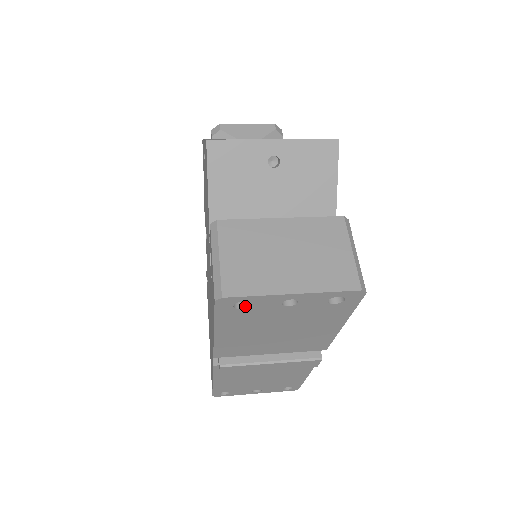
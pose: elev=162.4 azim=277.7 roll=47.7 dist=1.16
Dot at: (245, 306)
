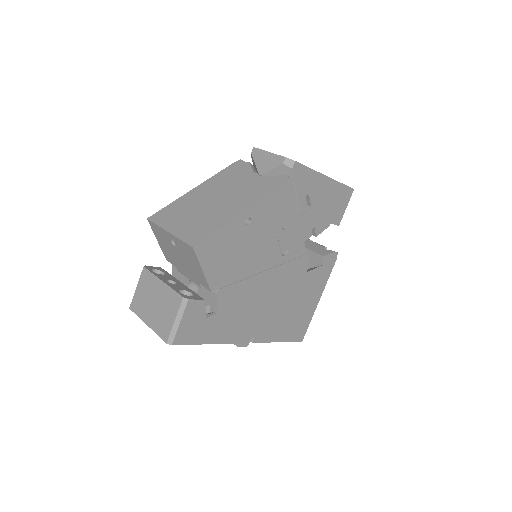
Dot at: occluded
